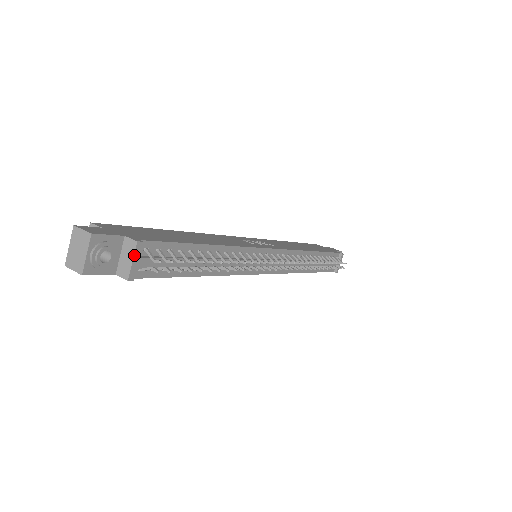
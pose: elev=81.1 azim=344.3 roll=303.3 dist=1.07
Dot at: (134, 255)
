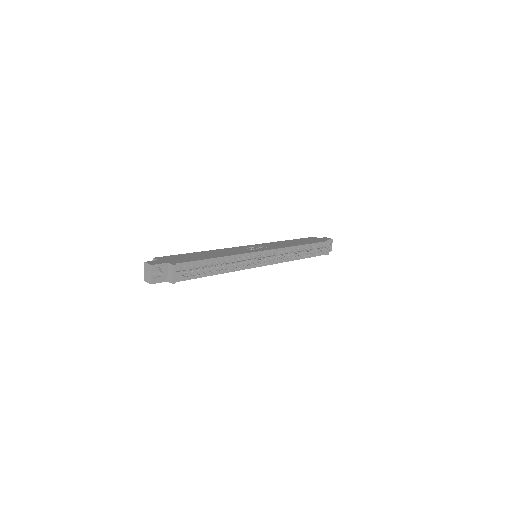
Dot at: (173, 271)
